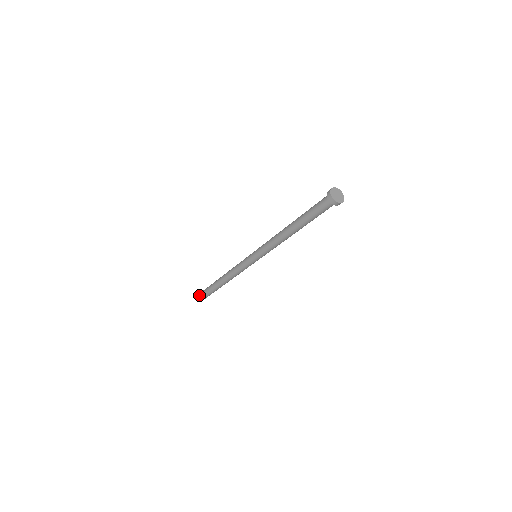
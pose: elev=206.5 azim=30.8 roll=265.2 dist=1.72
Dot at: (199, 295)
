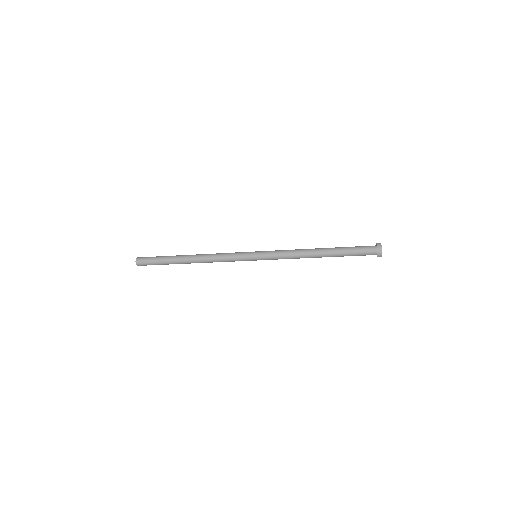
Dot at: (141, 263)
